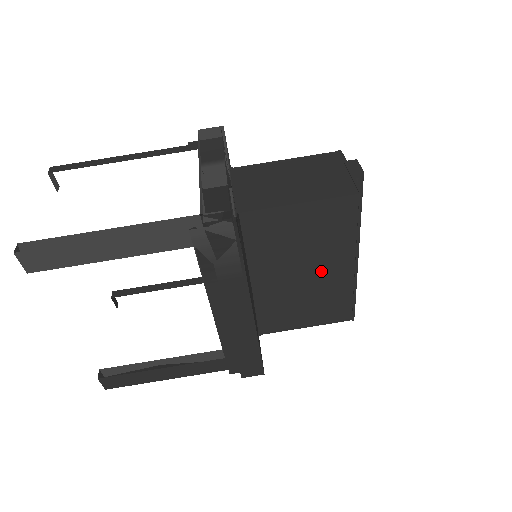
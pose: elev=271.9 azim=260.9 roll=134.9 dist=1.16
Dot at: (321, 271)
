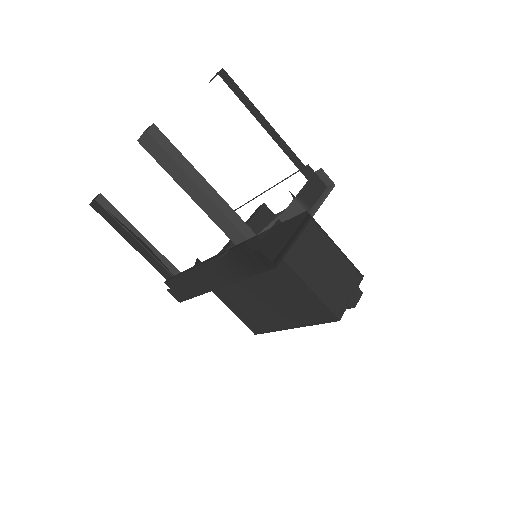
Dot at: (273, 309)
